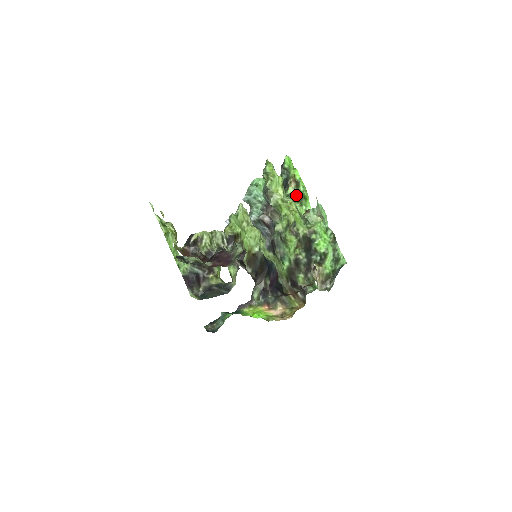
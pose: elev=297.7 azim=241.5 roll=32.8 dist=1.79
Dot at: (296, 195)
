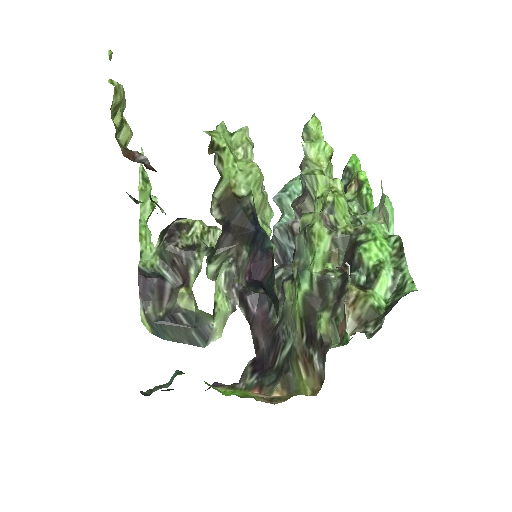
Dot at: (354, 202)
